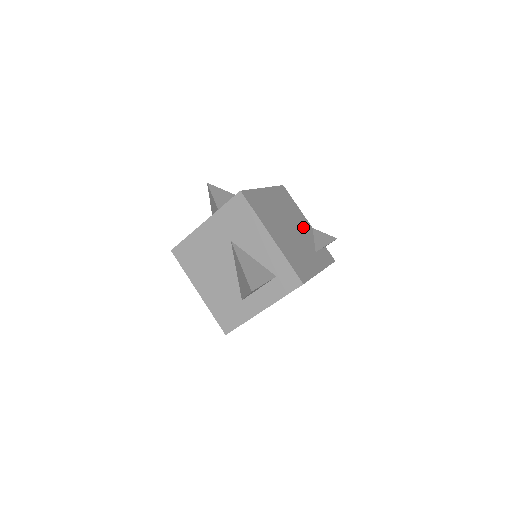
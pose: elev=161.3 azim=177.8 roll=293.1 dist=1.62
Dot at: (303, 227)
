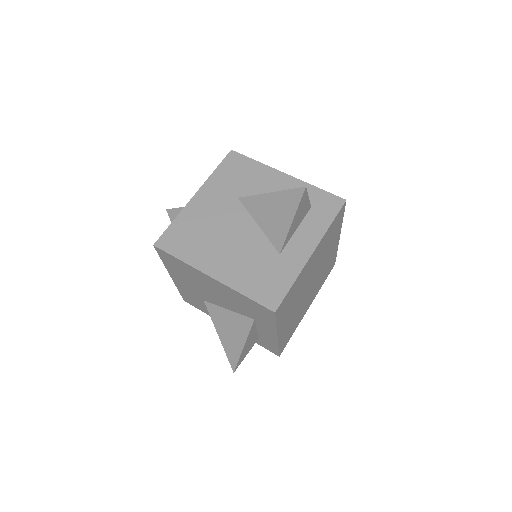
Dot at: occluded
